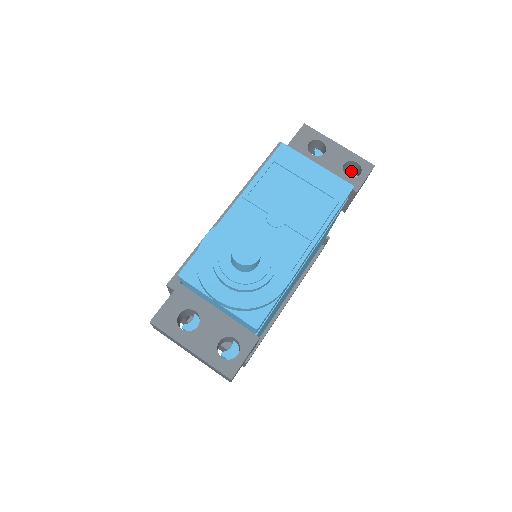
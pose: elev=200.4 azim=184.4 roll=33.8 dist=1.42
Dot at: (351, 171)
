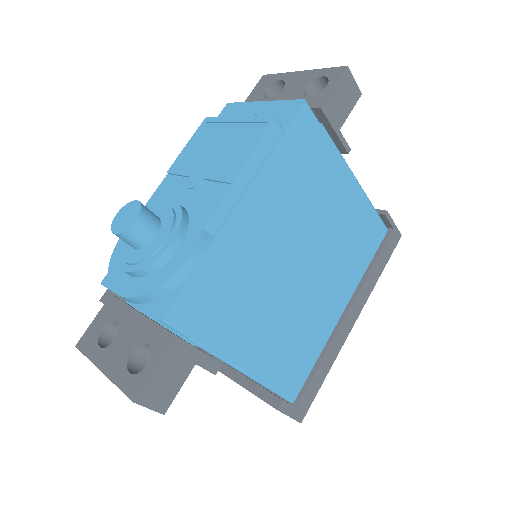
Dot at: occluded
